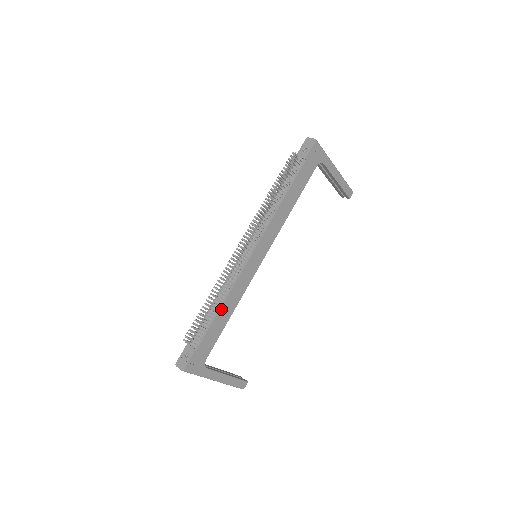
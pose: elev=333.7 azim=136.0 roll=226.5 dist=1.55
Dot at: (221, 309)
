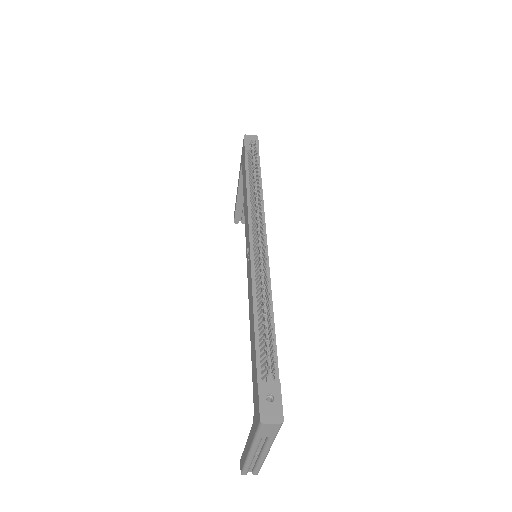
Dot at: (273, 318)
